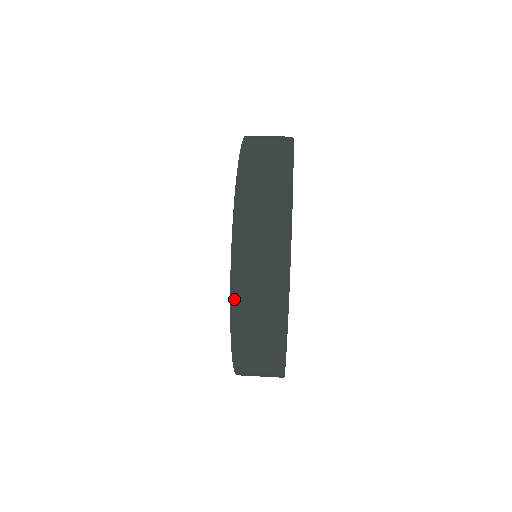
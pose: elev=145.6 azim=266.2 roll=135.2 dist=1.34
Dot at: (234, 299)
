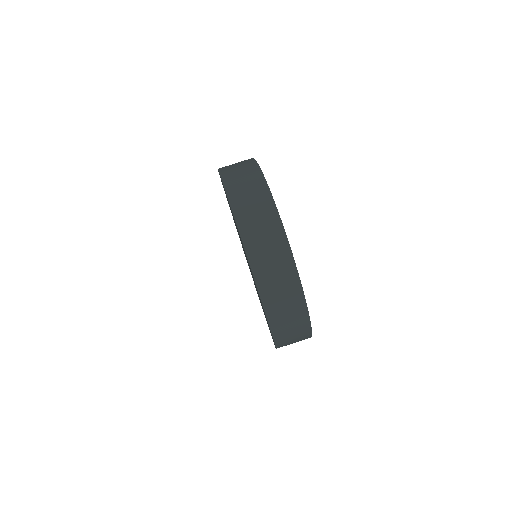
Dot at: (273, 330)
